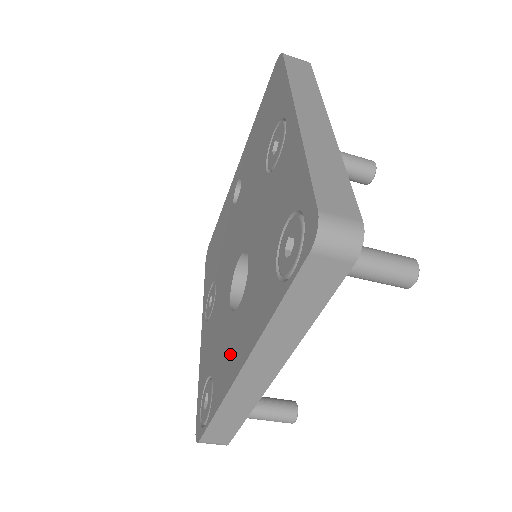
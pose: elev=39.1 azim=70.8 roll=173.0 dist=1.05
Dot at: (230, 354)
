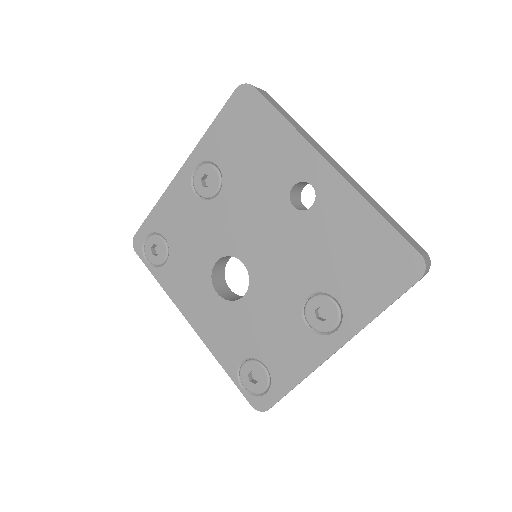
Dot at: (191, 295)
